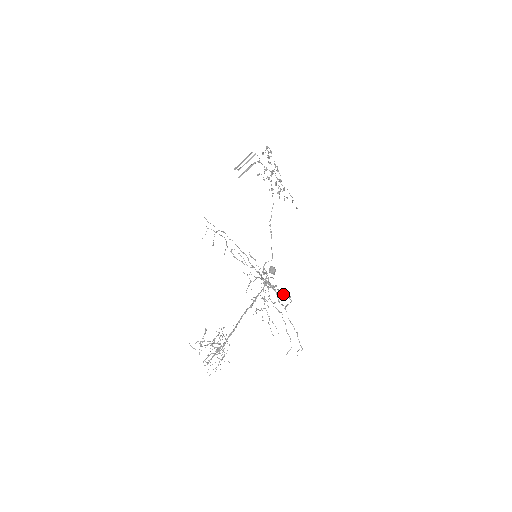
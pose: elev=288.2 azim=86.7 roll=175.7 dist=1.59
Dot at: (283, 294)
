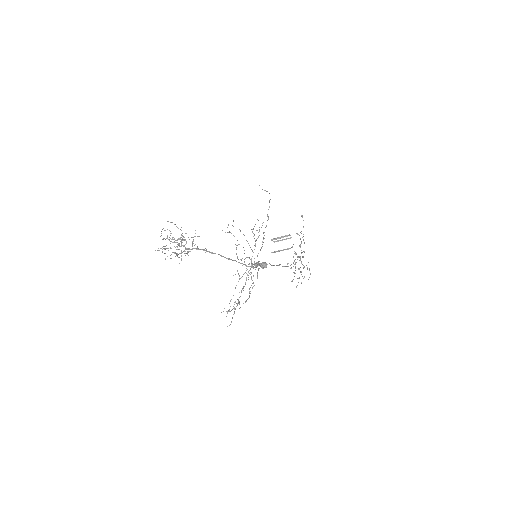
Dot at: occluded
